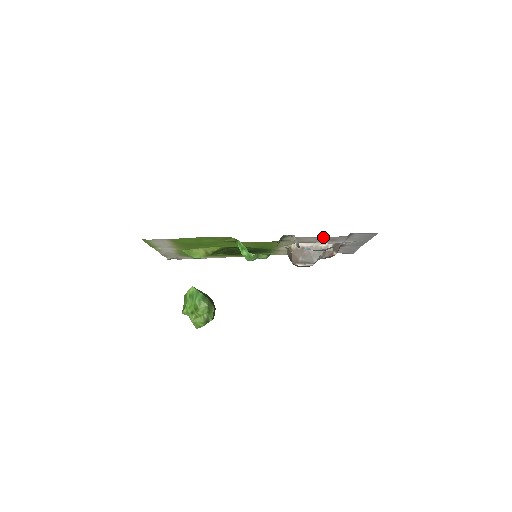
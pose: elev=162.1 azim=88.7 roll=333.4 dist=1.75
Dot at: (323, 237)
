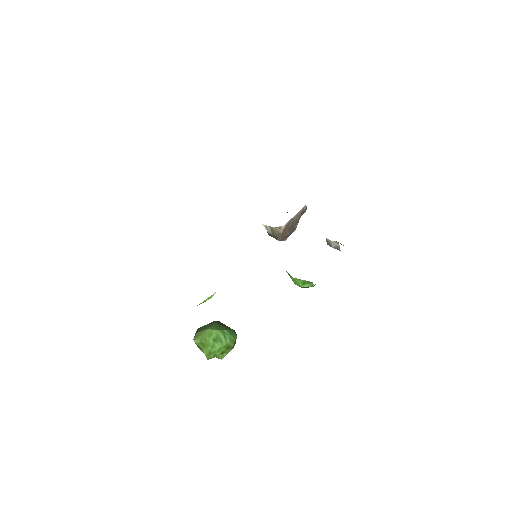
Dot at: occluded
